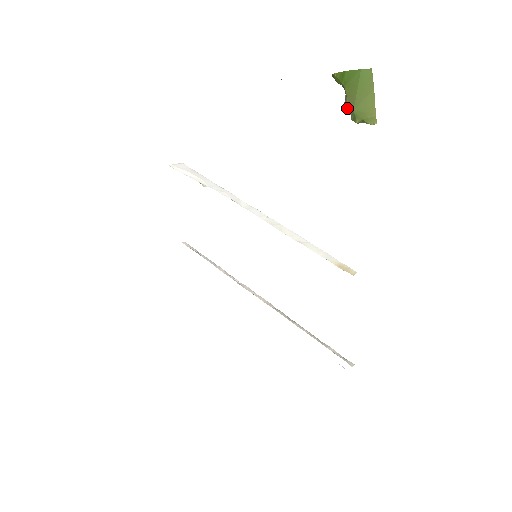
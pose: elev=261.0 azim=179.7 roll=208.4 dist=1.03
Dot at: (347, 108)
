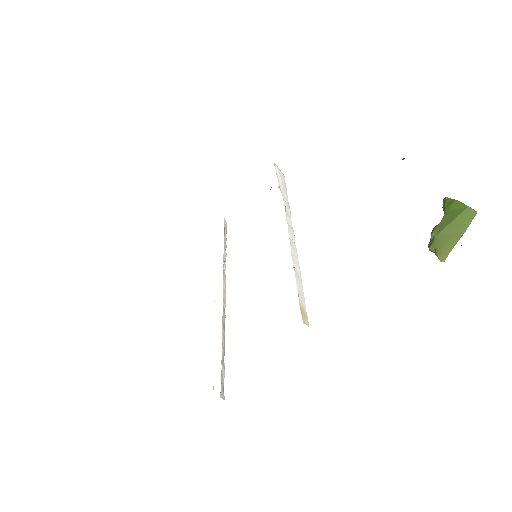
Dot at: (432, 232)
